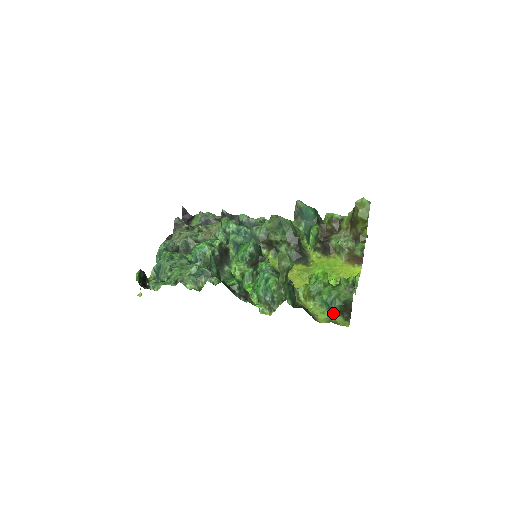
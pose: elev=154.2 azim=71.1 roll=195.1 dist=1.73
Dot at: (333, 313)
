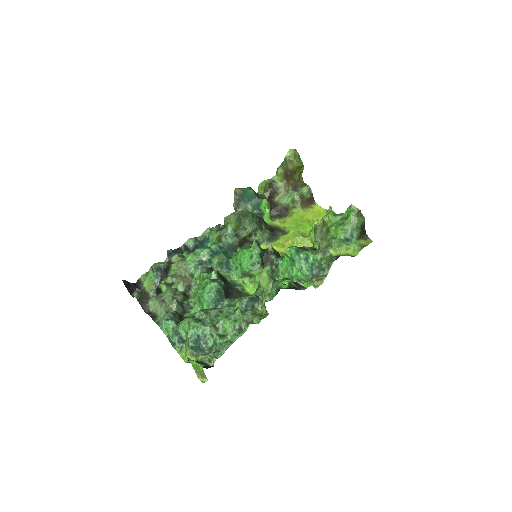
Dot at: (356, 242)
